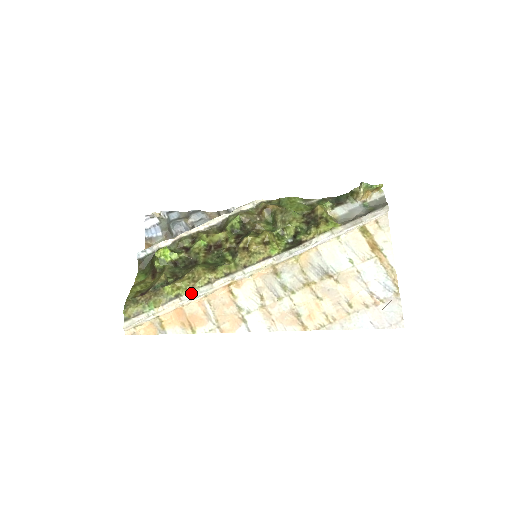
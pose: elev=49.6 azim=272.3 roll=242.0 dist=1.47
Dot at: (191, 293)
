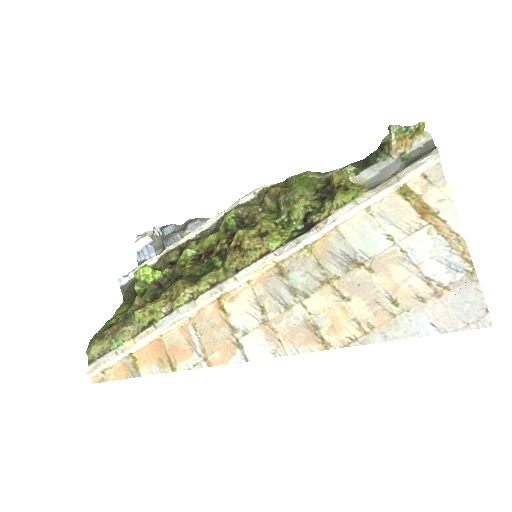
Dot at: (168, 316)
